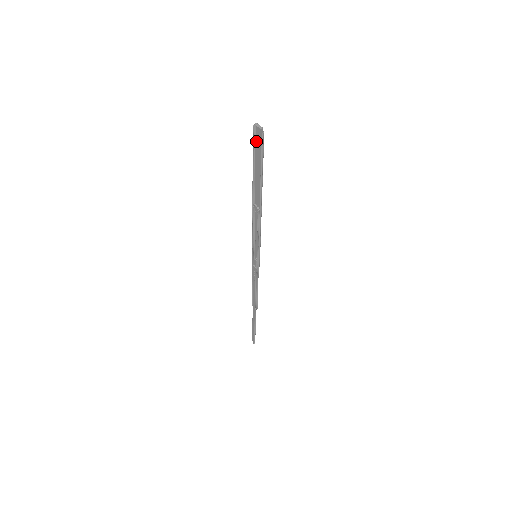
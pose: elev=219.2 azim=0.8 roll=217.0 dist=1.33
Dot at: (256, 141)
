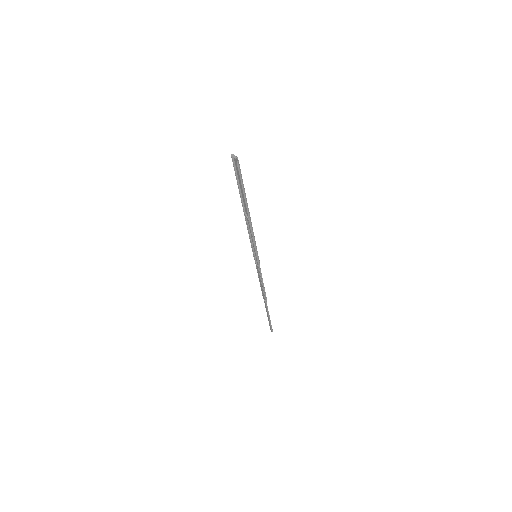
Dot at: (236, 167)
